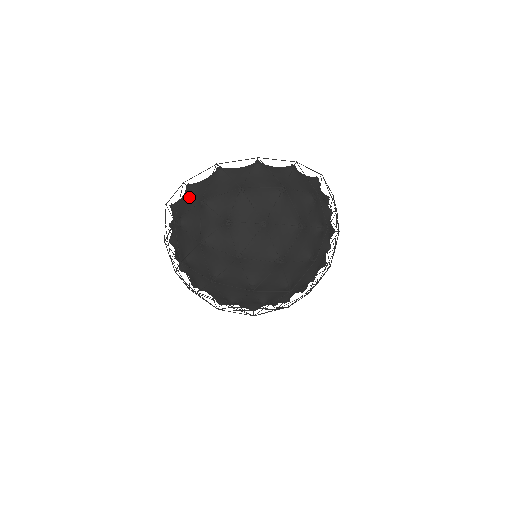
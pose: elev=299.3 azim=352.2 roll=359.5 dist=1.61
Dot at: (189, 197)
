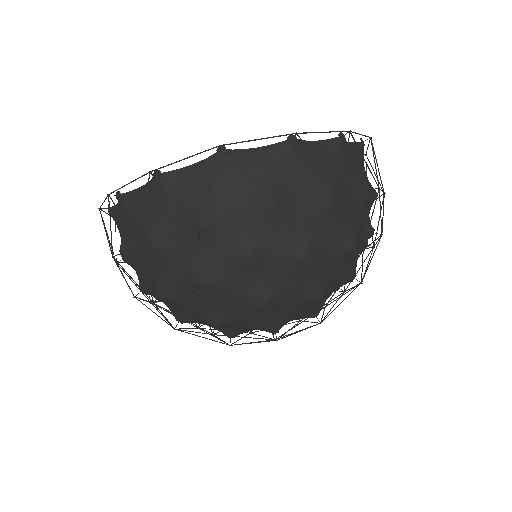
Dot at: occluded
